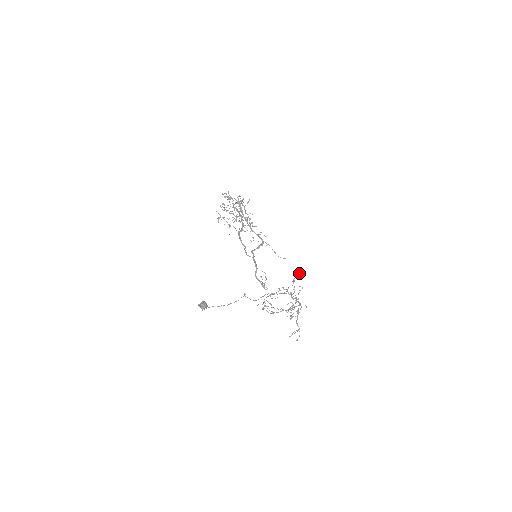
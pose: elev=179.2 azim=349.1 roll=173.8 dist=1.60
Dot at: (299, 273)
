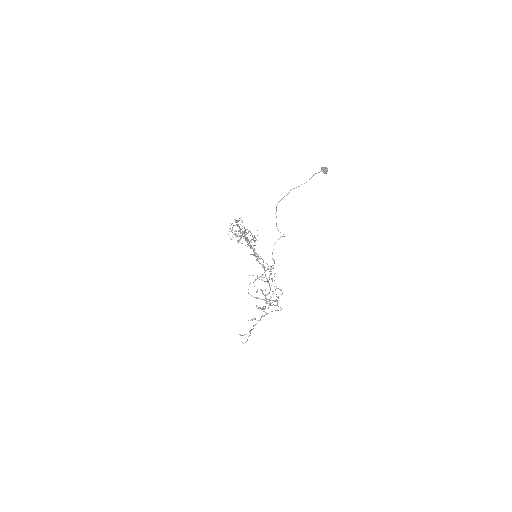
Dot at: occluded
